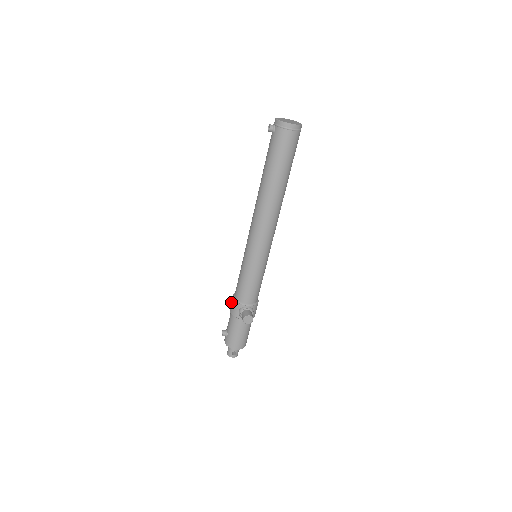
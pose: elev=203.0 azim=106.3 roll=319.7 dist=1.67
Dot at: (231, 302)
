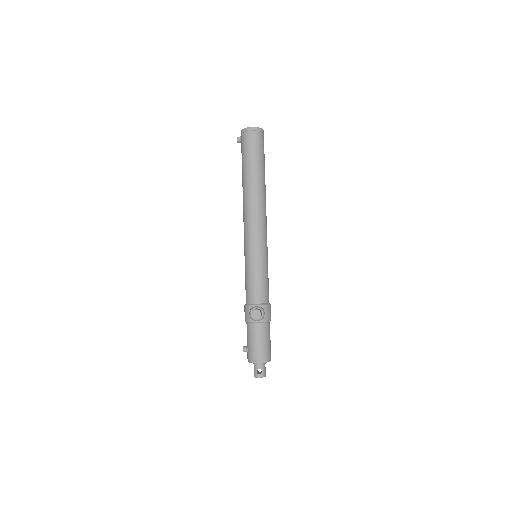
Dot at: (244, 311)
